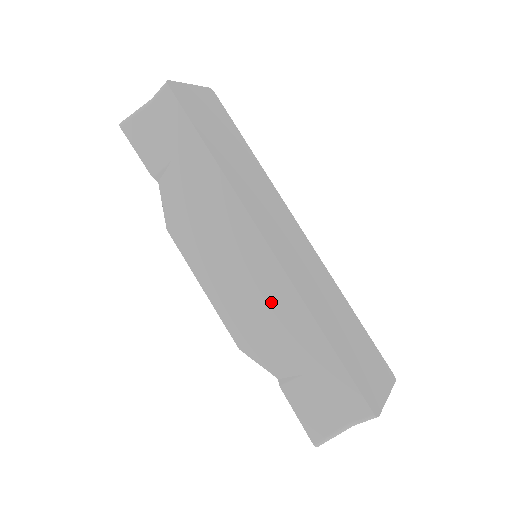
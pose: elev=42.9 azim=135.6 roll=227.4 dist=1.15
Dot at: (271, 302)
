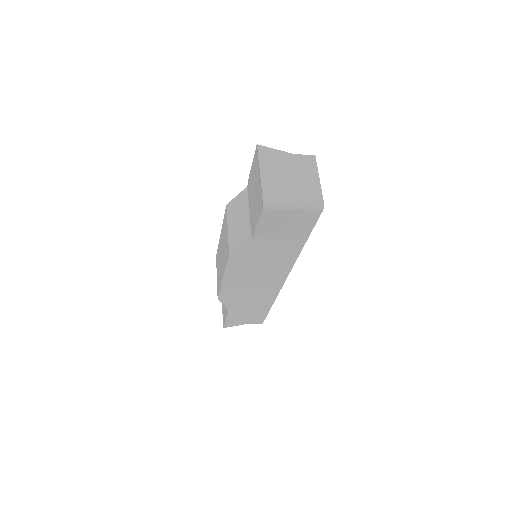
Dot at: (260, 294)
